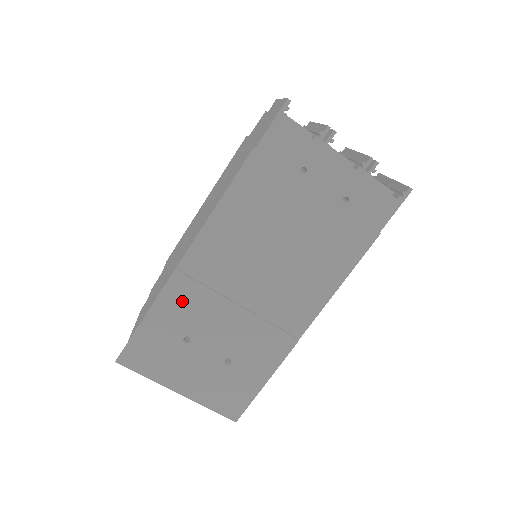
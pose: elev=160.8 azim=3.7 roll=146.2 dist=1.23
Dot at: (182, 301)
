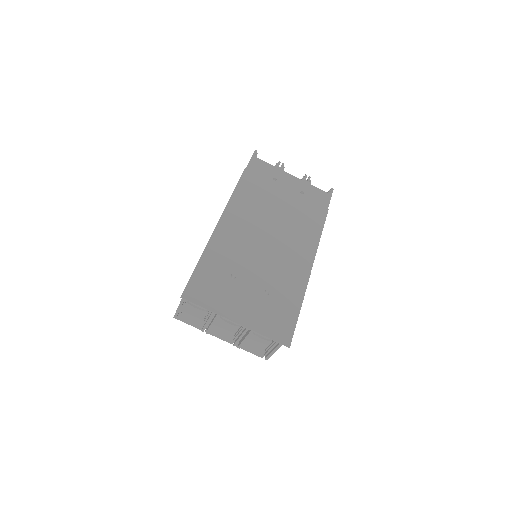
Dot at: (224, 249)
